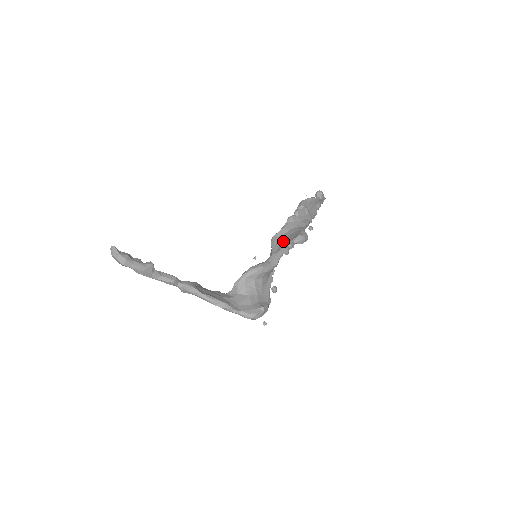
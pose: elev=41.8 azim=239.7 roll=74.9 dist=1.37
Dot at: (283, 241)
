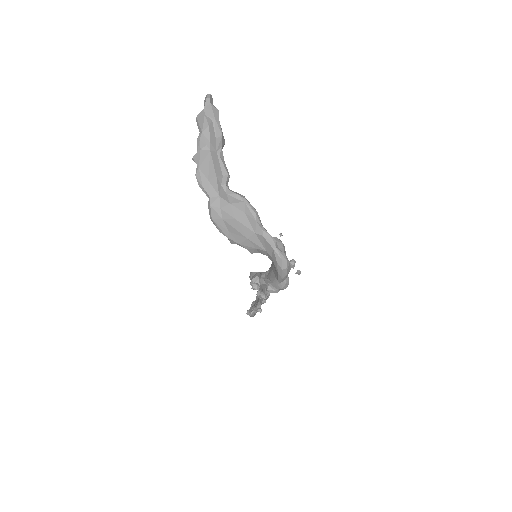
Dot at: occluded
